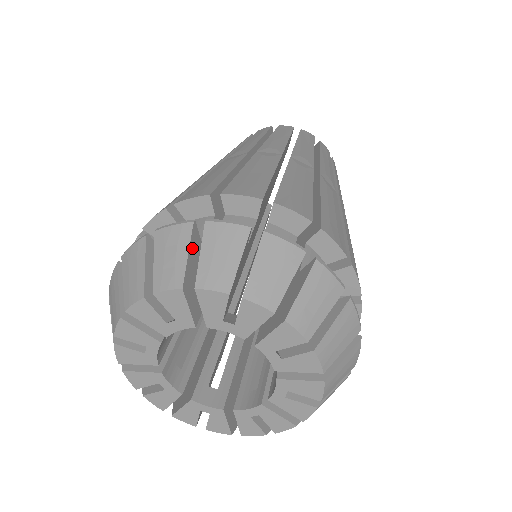
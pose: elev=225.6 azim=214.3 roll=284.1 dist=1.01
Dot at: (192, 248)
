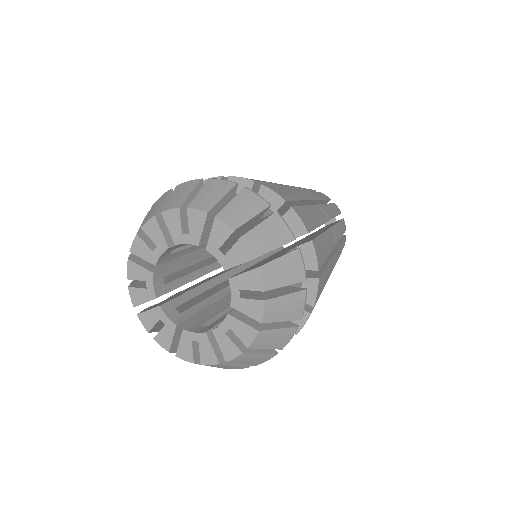
Dot at: occluded
